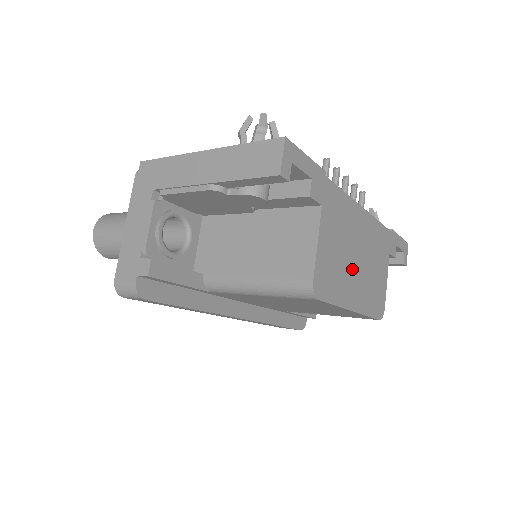
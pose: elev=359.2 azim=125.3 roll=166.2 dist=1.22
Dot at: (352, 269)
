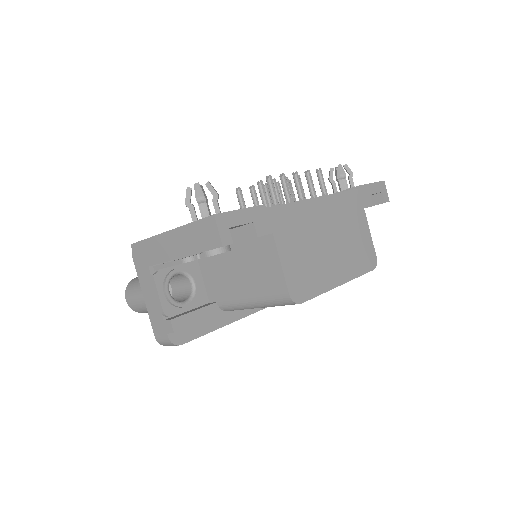
Dot at: (326, 255)
